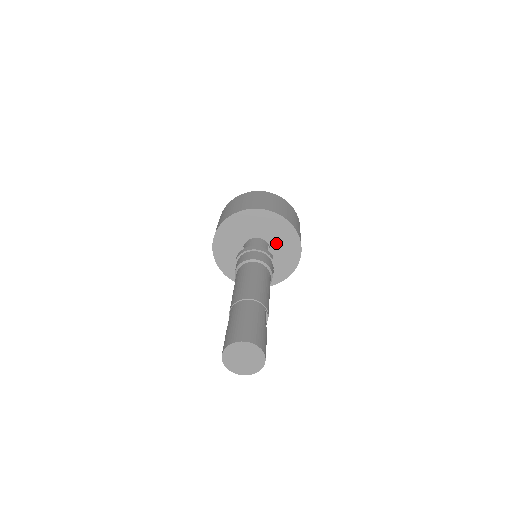
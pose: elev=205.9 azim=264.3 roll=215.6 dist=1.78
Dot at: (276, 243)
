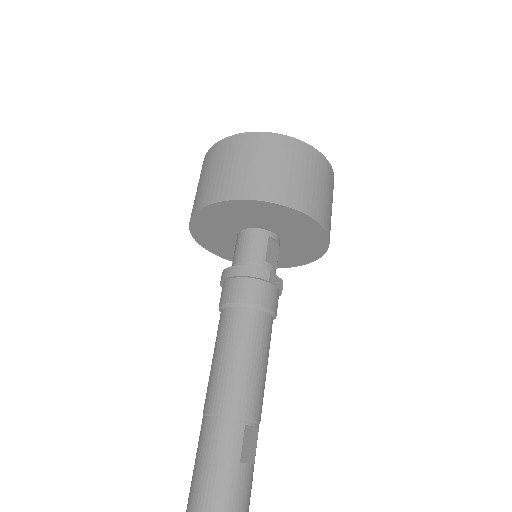
Dot at: (281, 229)
